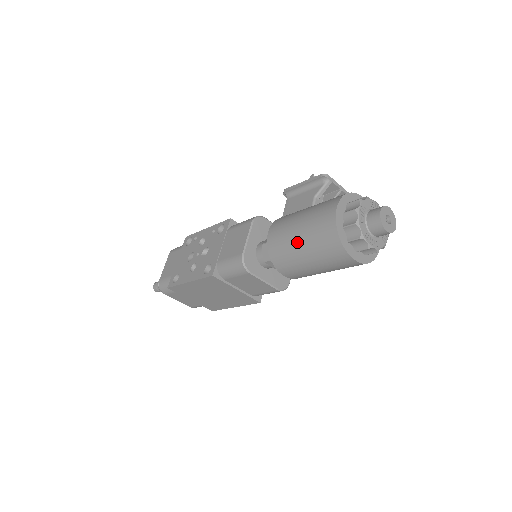
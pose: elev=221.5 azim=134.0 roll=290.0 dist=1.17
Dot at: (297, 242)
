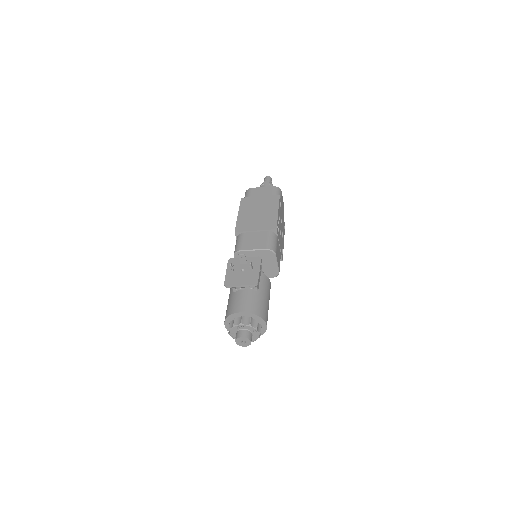
Dot at: occluded
